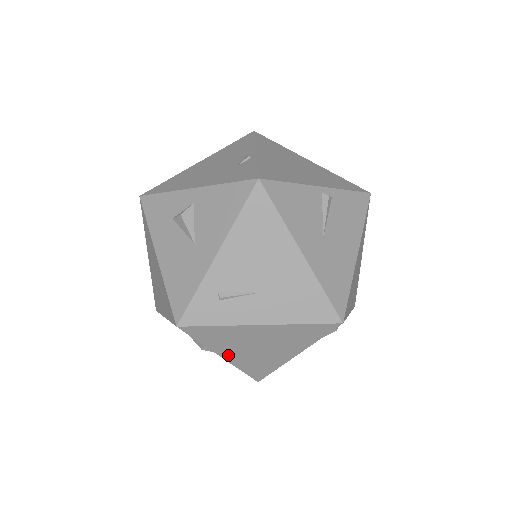
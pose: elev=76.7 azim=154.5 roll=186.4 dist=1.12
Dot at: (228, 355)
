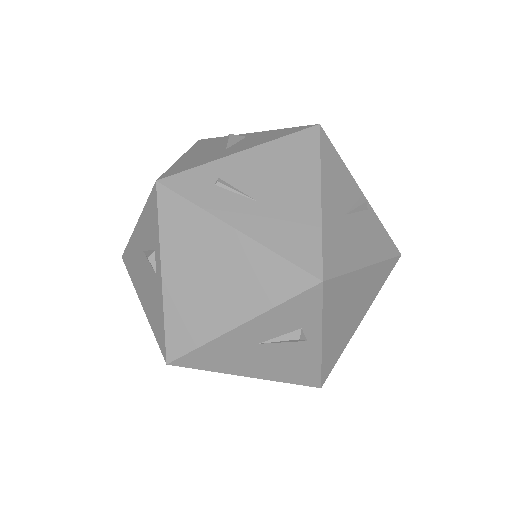
Dot at: (170, 274)
